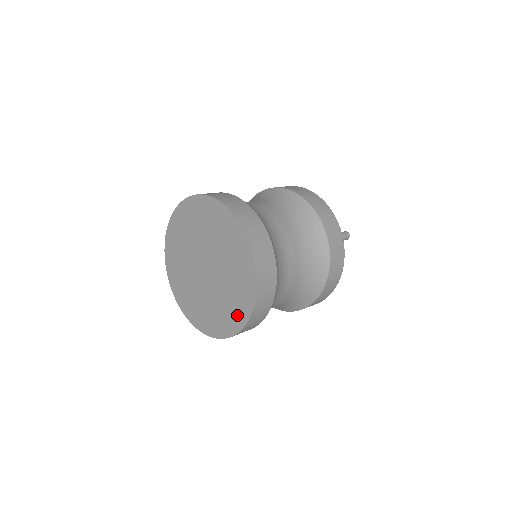
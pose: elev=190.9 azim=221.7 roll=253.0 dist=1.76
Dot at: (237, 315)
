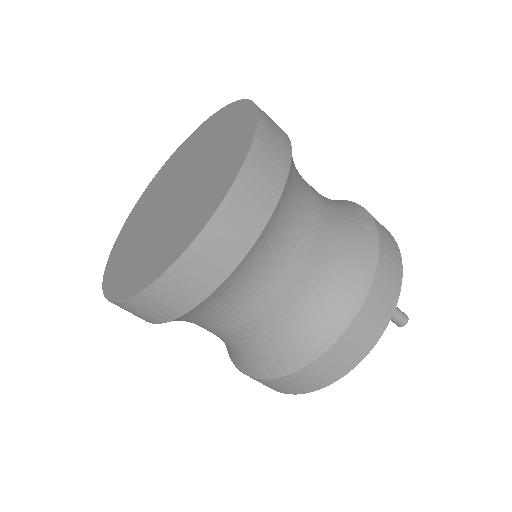
Dot at: (178, 242)
